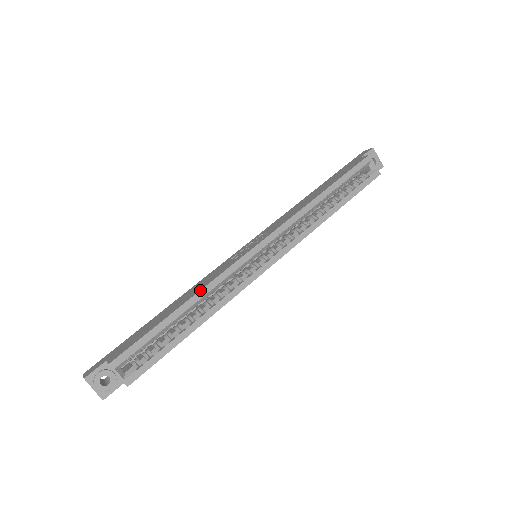
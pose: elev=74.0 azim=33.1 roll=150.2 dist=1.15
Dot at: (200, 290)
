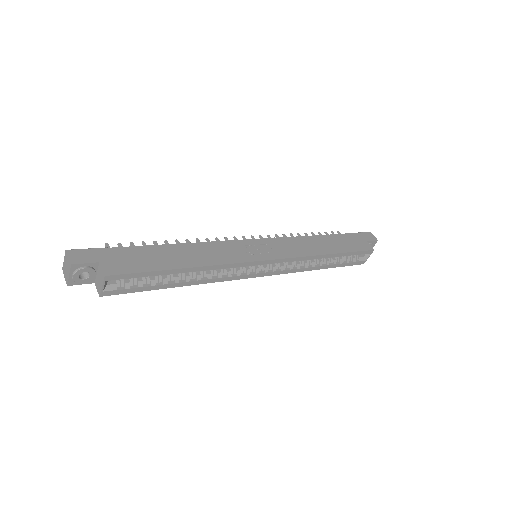
Dot at: (210, 265)
